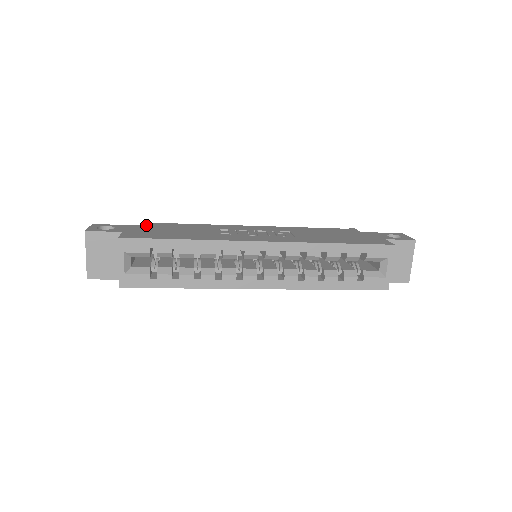
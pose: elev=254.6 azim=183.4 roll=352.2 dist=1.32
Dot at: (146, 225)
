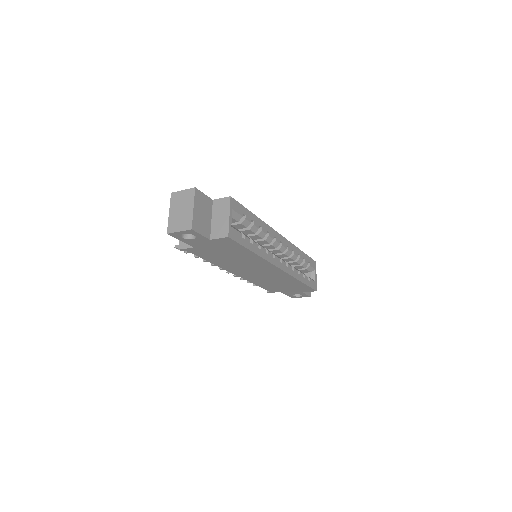
Dot at: occluded
